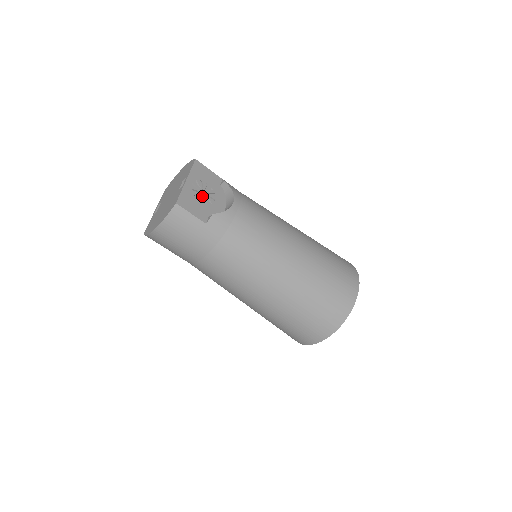
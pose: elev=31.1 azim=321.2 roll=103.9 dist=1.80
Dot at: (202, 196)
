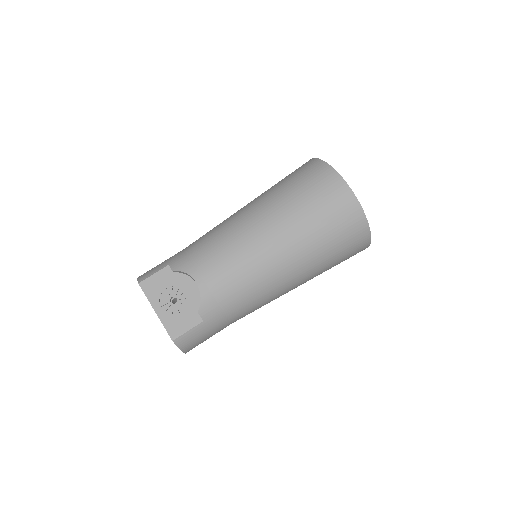
Dot at: (176, 305)
